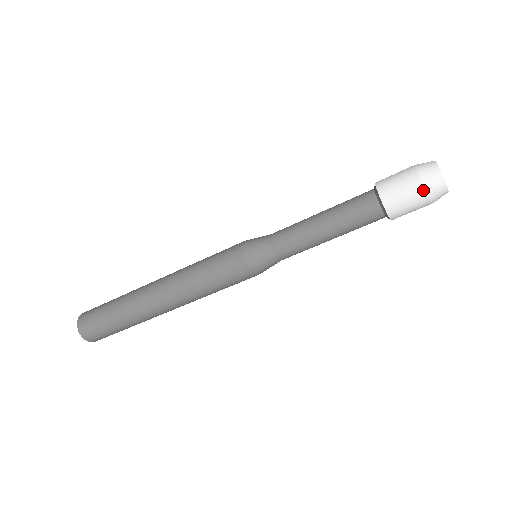
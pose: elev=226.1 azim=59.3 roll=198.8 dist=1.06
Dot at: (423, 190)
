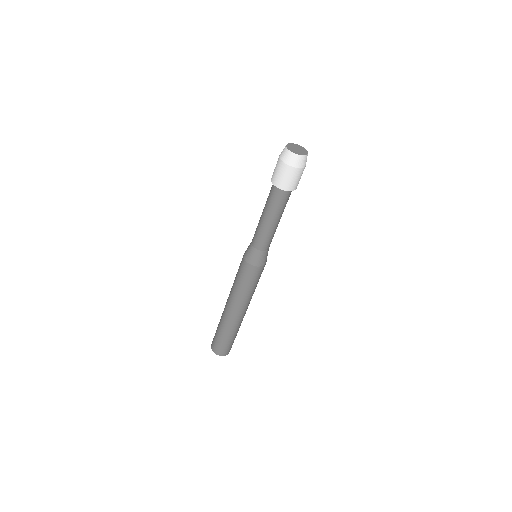
Dot at: (283, 164)
